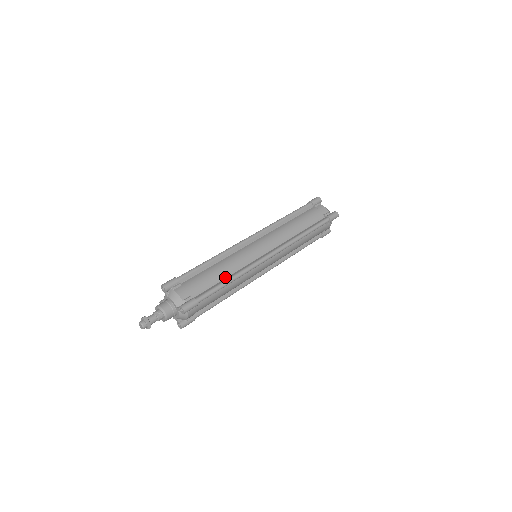
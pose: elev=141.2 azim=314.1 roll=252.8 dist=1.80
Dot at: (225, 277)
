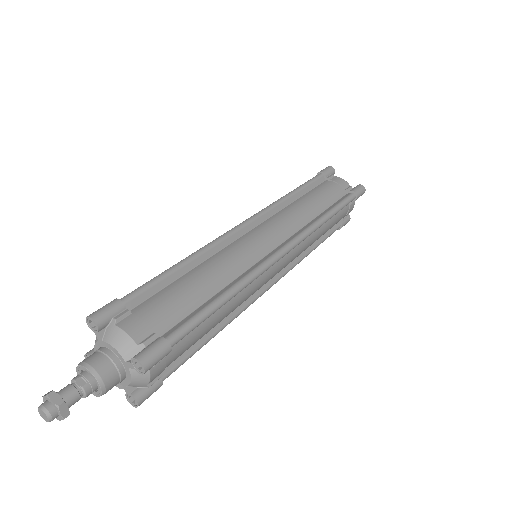
Dot at: (215, 291)
